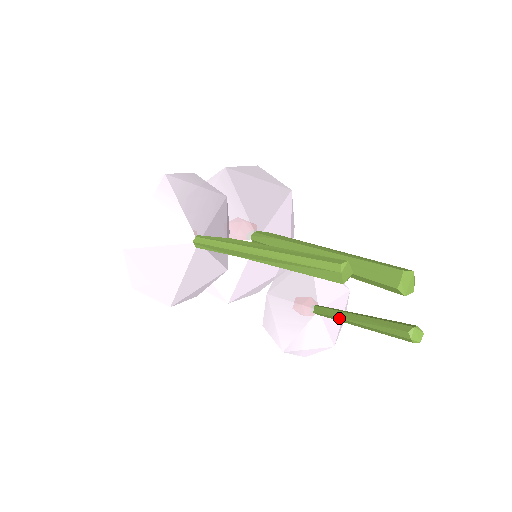
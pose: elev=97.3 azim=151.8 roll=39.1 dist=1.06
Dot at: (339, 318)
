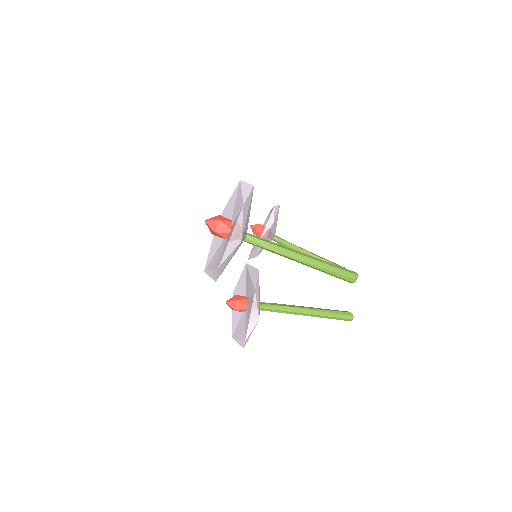
Dot at: occluded
